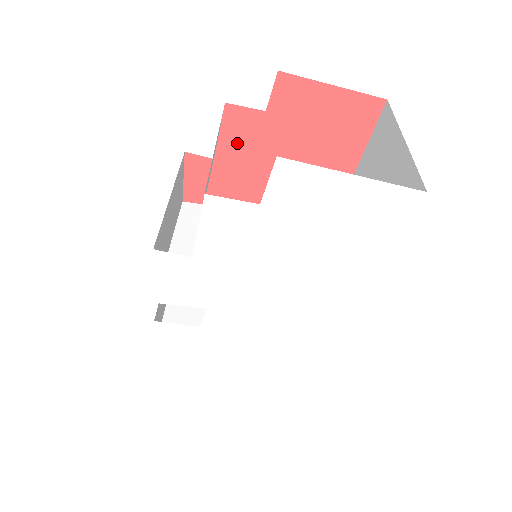
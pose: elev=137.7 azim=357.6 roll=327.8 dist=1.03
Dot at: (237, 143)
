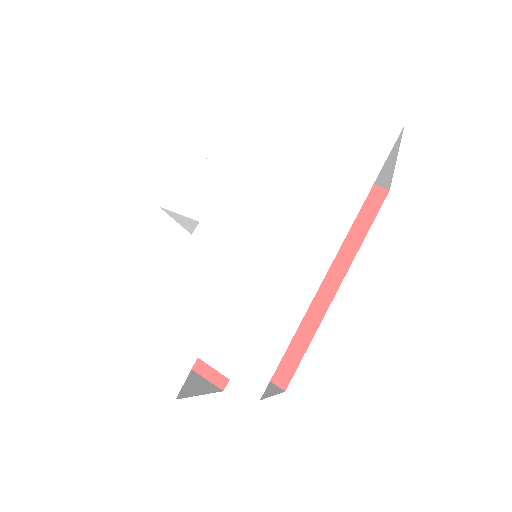
Dot at: occluded
